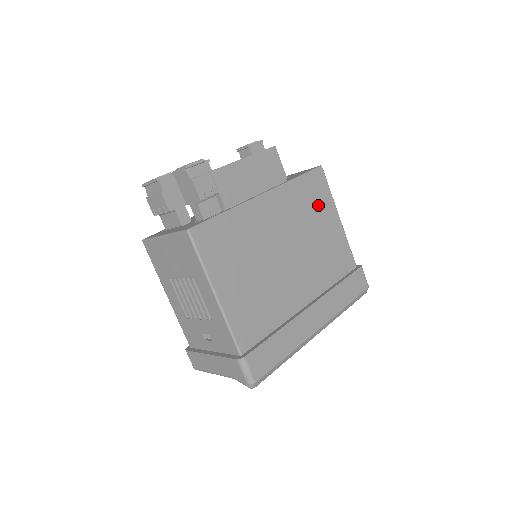
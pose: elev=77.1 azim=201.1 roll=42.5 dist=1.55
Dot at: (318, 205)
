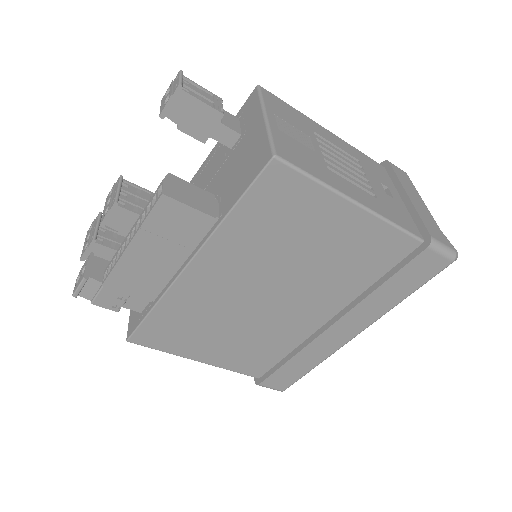
Dot at: (296, 218)
